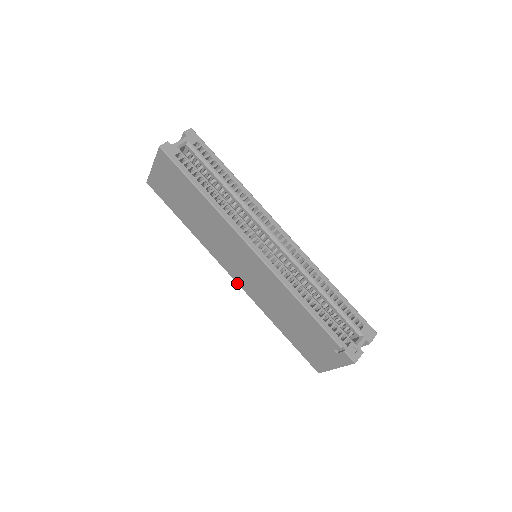
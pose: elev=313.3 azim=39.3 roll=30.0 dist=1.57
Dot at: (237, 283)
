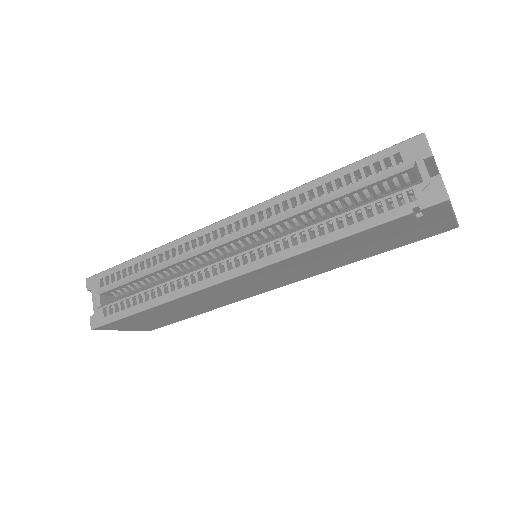
Dot at: occluded
